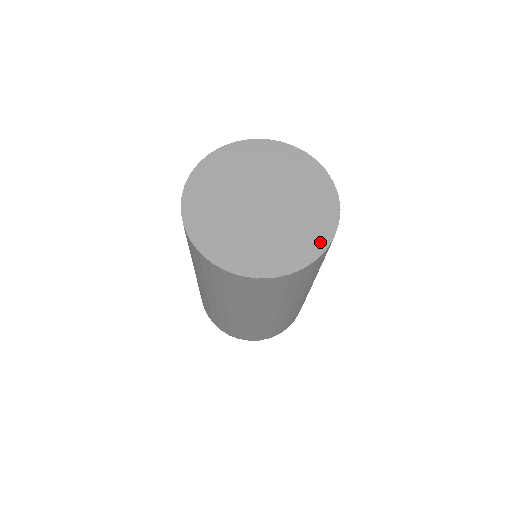
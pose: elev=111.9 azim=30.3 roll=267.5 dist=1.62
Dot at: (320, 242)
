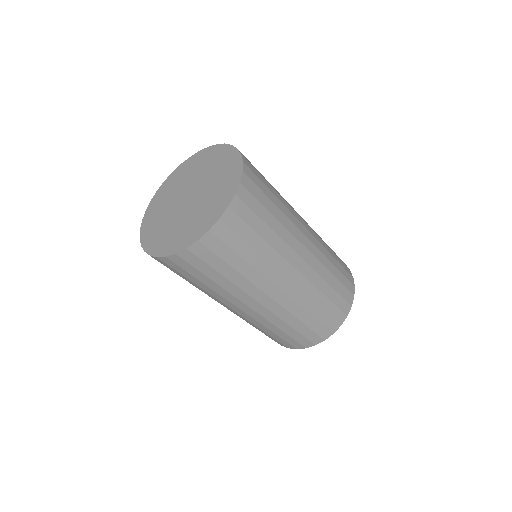
Dot at: (188, 241)
